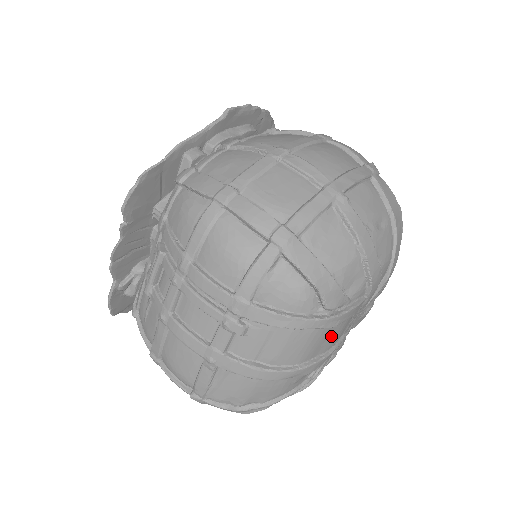
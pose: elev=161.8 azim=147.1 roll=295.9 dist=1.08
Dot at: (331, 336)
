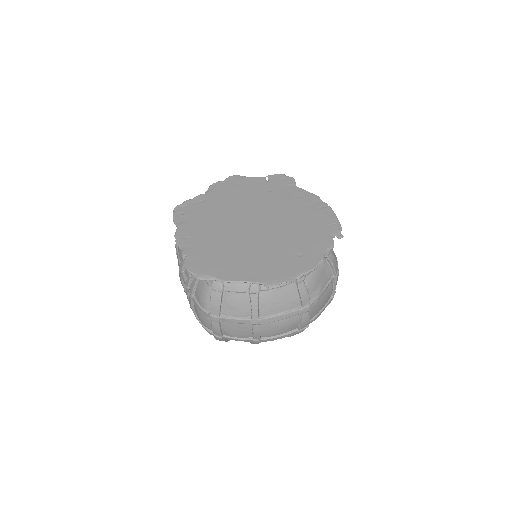
Dot at: occluded
